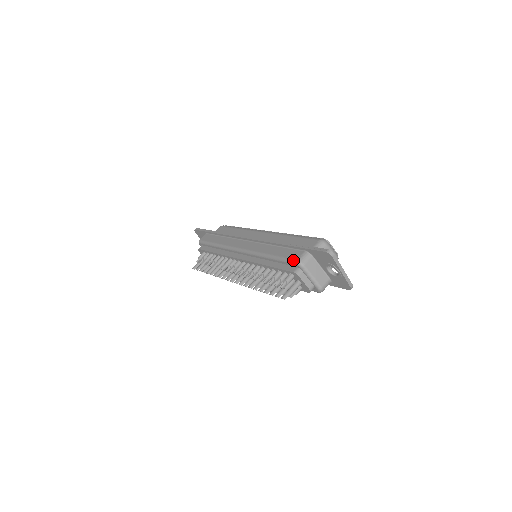
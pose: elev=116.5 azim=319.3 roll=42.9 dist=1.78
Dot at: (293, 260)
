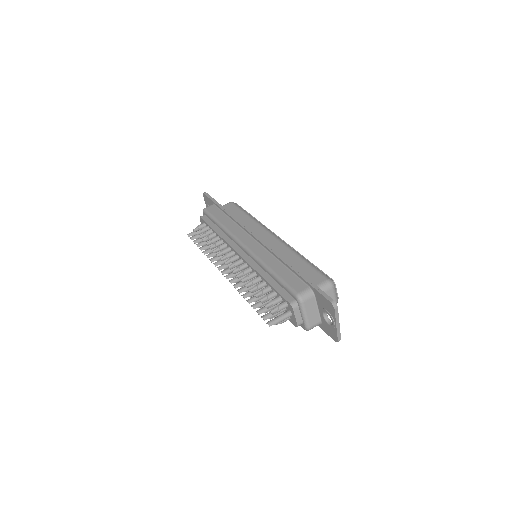
Dot at: (294, 291)
